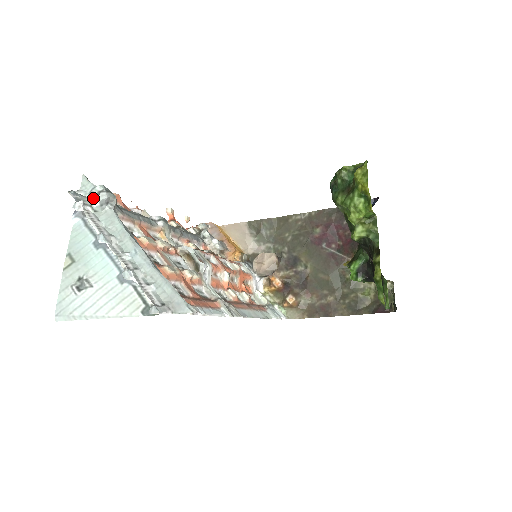
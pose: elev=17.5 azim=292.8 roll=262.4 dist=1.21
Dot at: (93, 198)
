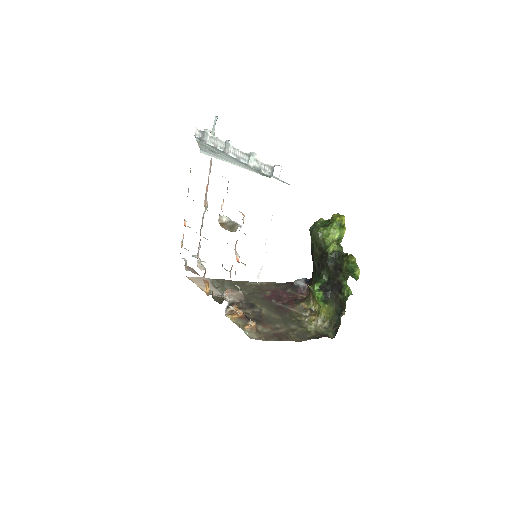
Dot at: occluded
